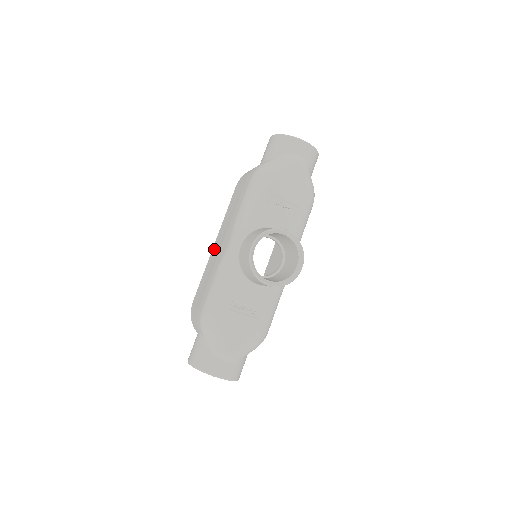
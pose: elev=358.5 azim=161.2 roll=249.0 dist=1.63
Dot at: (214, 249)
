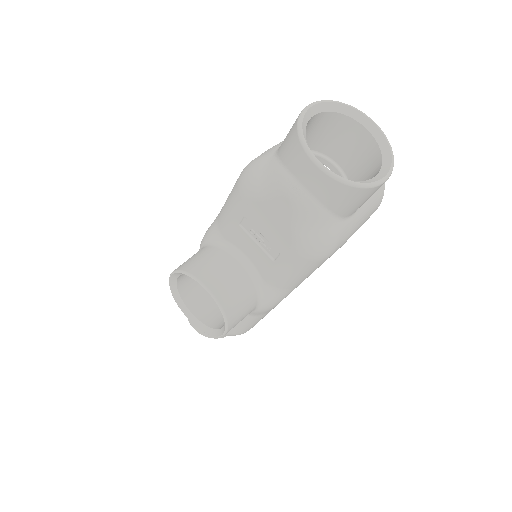
Dot at: occluded
